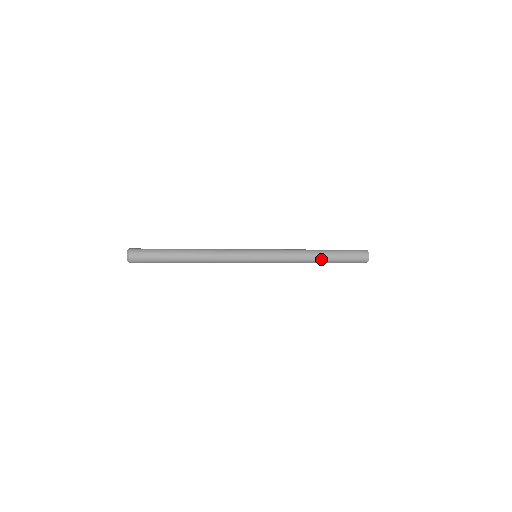
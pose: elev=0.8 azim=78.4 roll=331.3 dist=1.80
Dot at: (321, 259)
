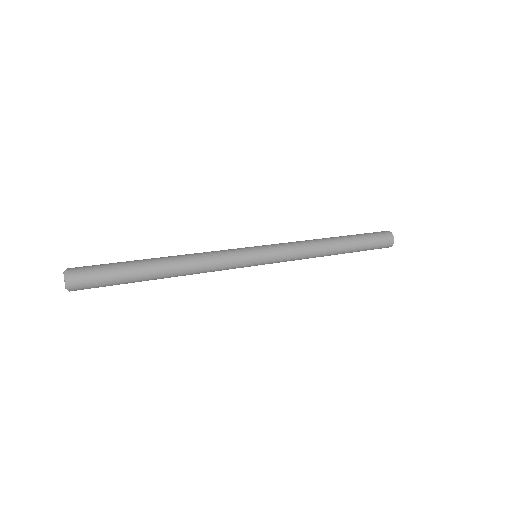
Dot at: (335, 254)
